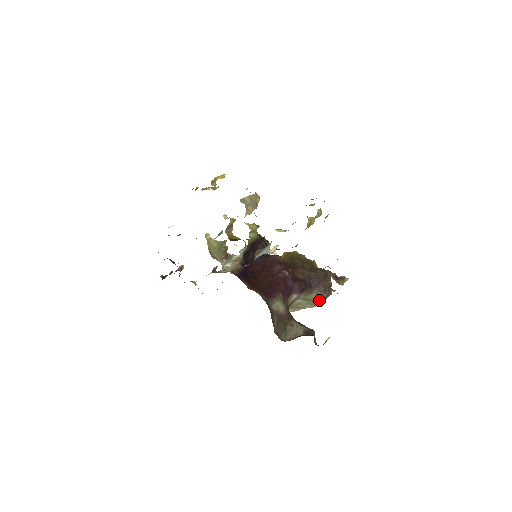
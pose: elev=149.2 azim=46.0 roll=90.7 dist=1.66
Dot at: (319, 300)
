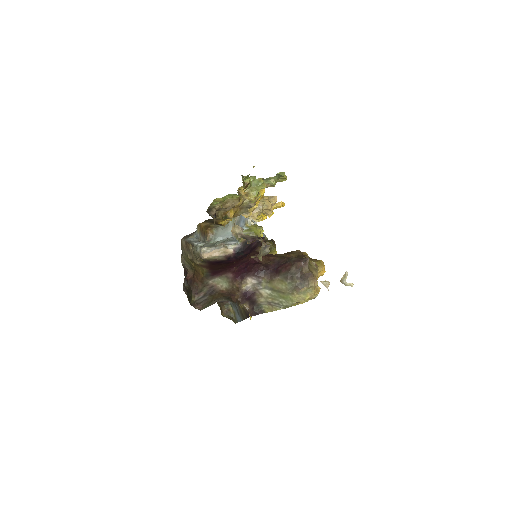
Dot at: (289, 292)
